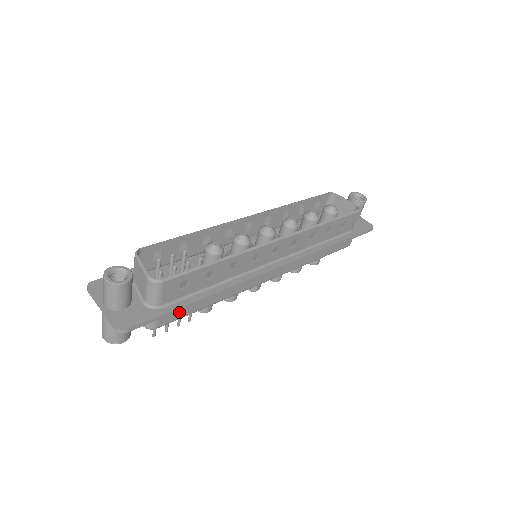
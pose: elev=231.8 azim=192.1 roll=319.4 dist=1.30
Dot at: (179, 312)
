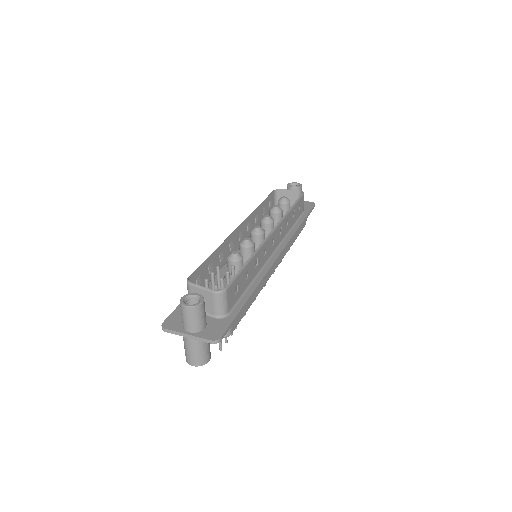
Dot at: occluded
